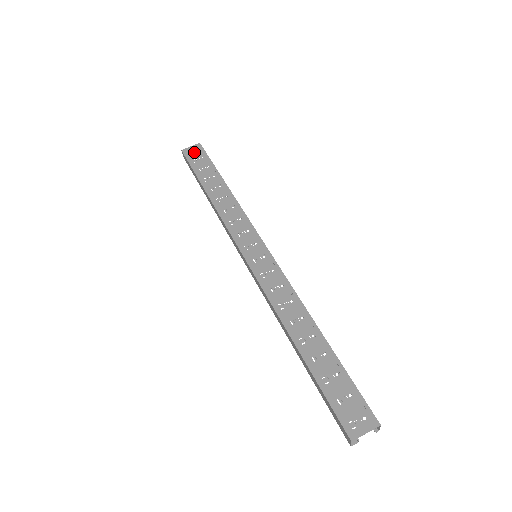
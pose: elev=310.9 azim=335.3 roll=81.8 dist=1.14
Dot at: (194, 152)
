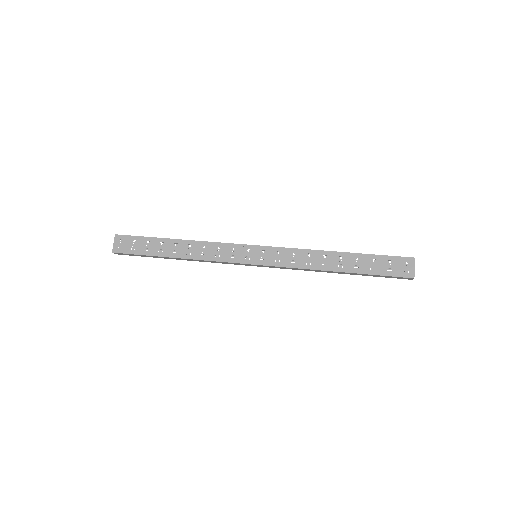
Dot at: (123, 244)
